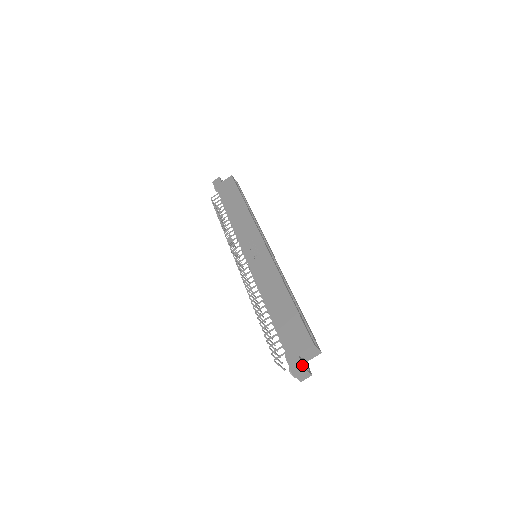
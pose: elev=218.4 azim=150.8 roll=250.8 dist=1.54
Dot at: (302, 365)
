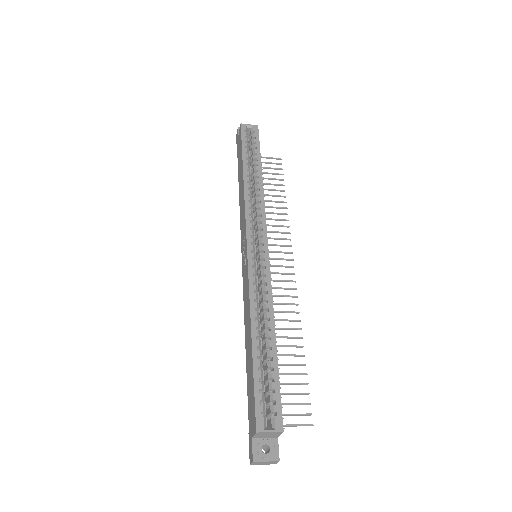
Dot at: (252, 457)
